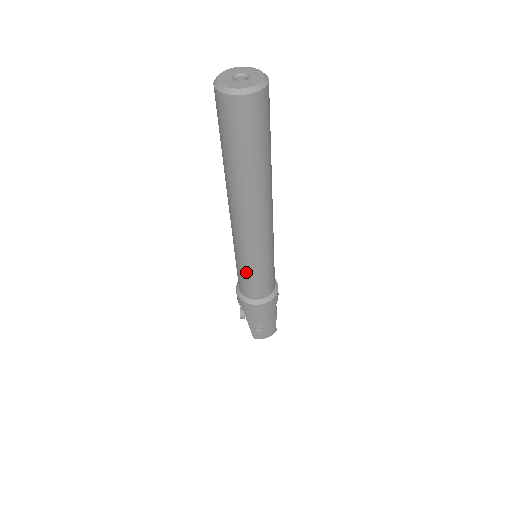
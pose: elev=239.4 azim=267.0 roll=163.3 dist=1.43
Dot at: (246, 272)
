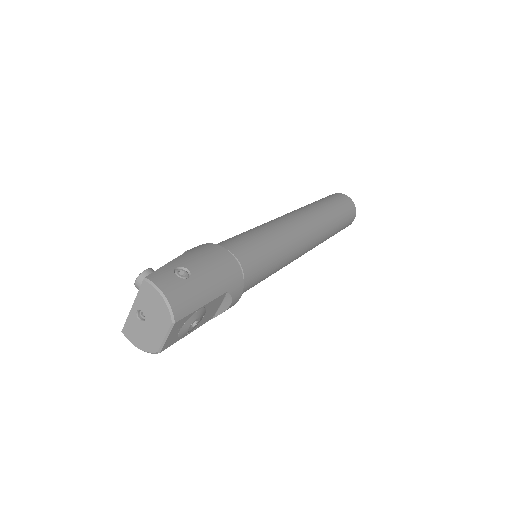
Dot at: (252, 233)
